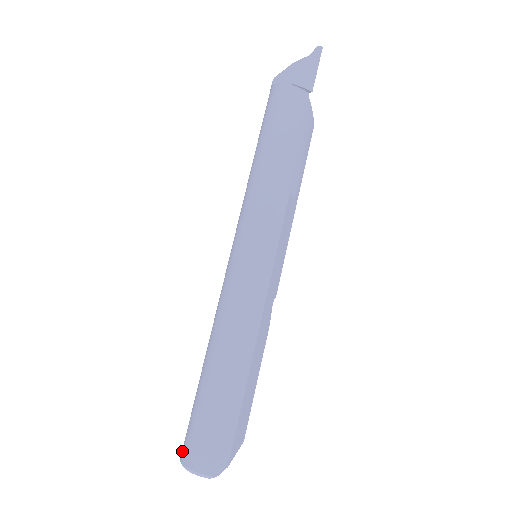
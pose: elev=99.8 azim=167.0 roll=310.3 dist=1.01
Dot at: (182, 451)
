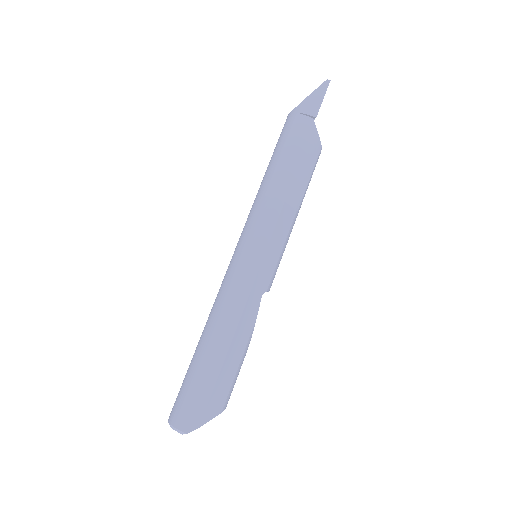
Dot at: occluded
